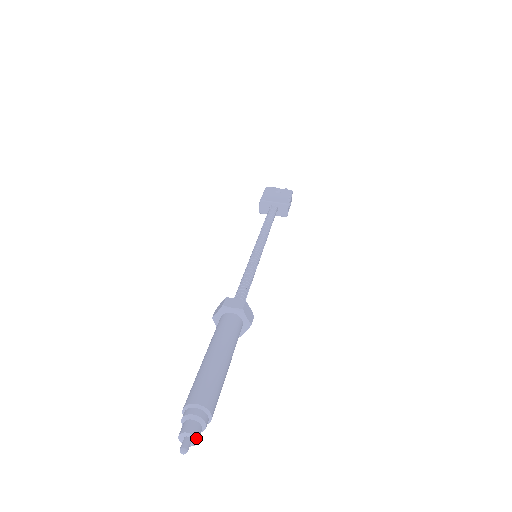
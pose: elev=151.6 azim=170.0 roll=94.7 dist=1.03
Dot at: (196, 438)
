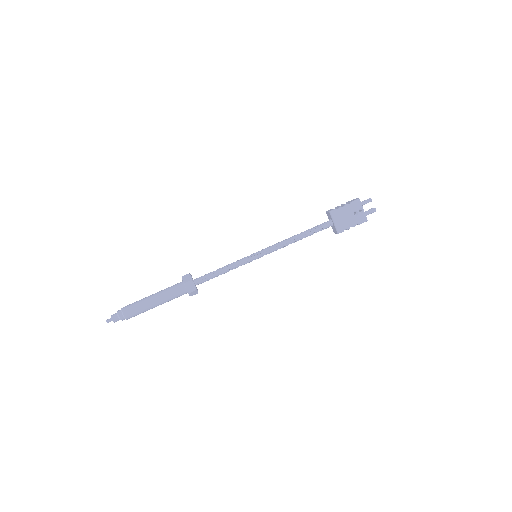
Dot at: (114, 322)
